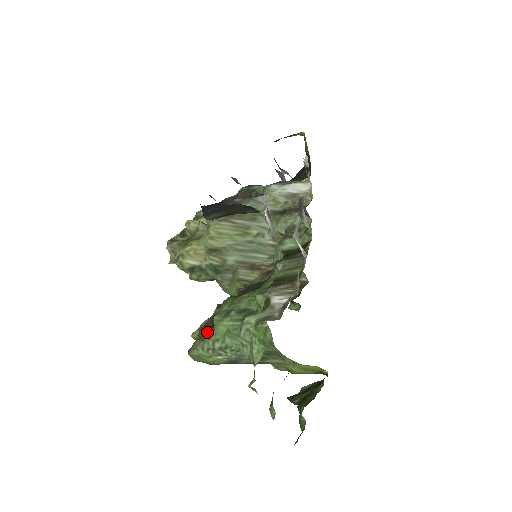
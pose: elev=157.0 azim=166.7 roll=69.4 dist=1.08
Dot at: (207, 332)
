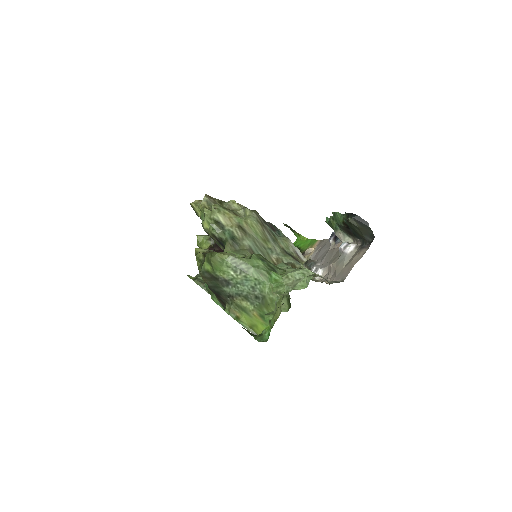
Dot at: occluded
